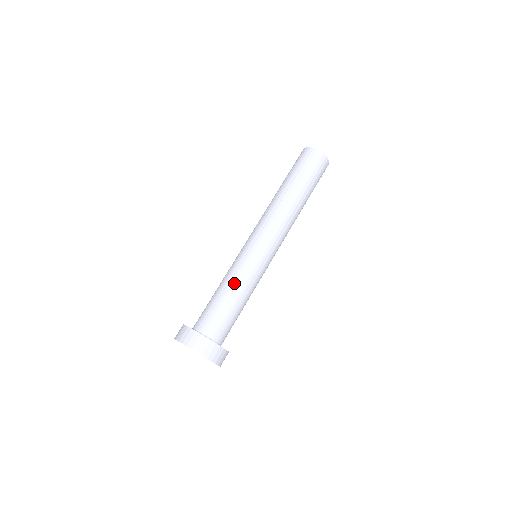
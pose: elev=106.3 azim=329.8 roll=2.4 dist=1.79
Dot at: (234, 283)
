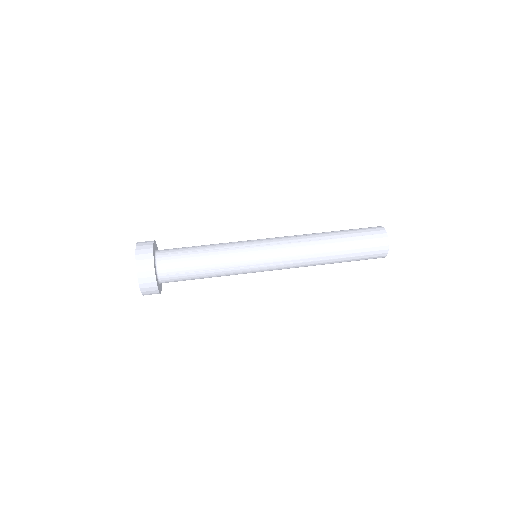
Dot at: (217, 254)
